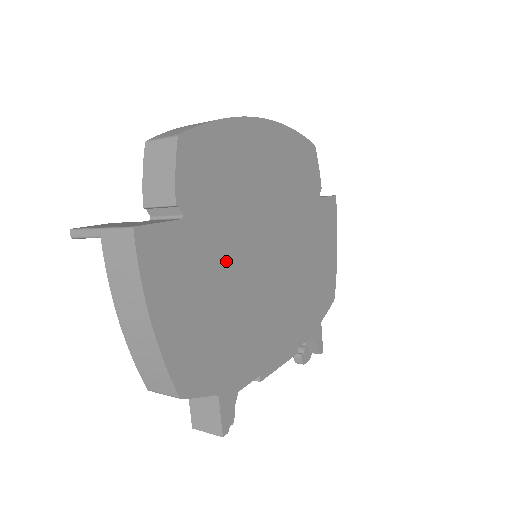
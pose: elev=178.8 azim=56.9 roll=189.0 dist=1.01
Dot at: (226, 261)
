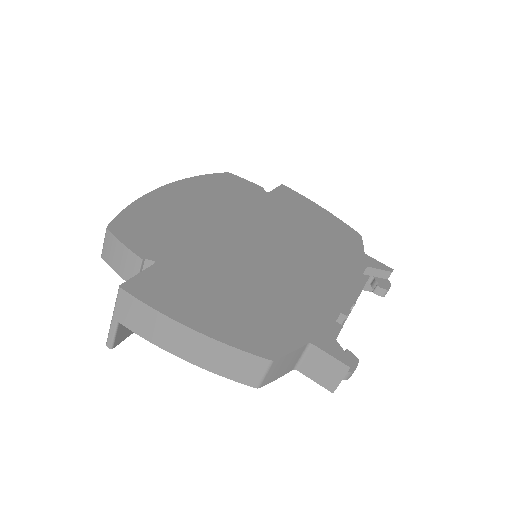
Dot at: (221, 265)
